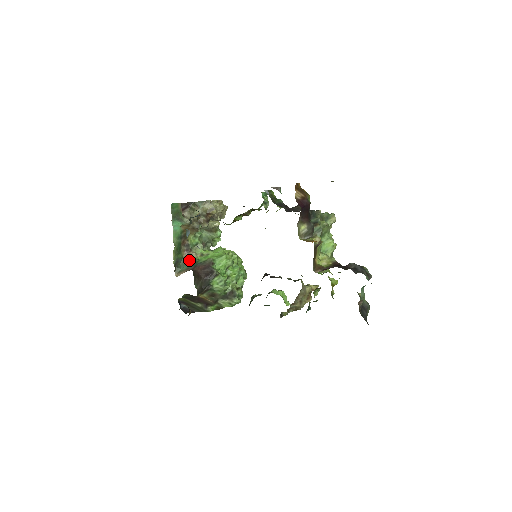
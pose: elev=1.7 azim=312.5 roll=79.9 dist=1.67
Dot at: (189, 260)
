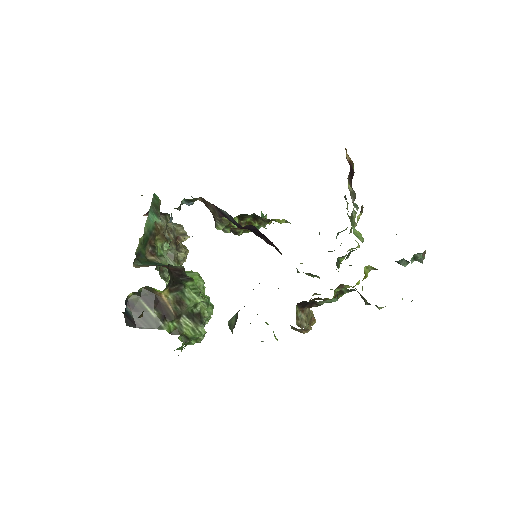
Dot at: (152, 261)
